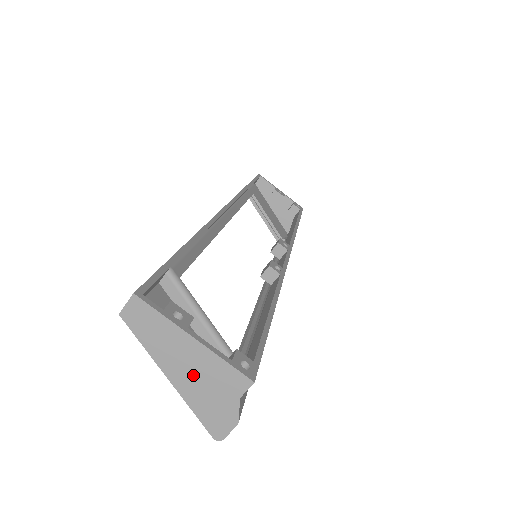
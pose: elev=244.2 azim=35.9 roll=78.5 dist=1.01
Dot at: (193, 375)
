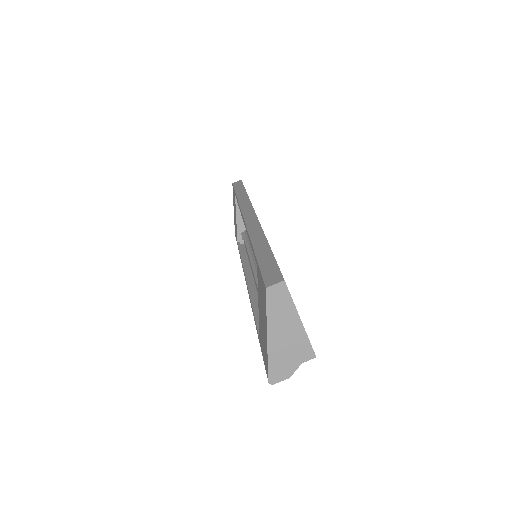
Dot at: (284, 341)
